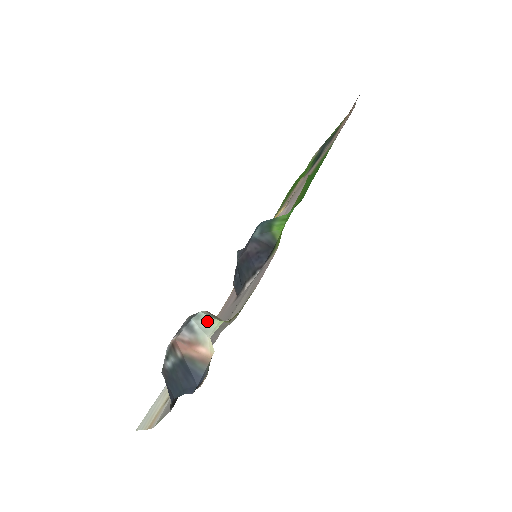
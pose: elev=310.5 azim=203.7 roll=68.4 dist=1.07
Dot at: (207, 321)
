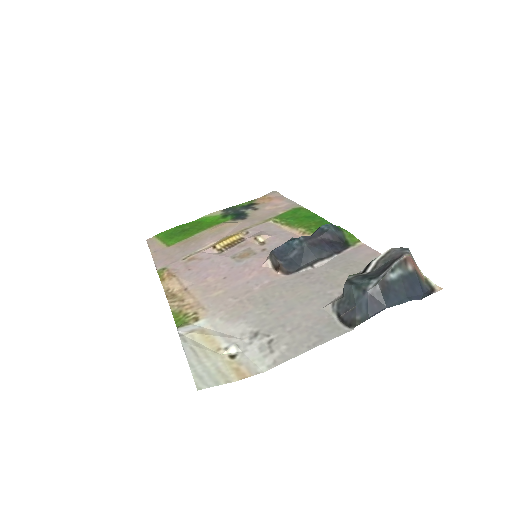
Dot at: occluded
